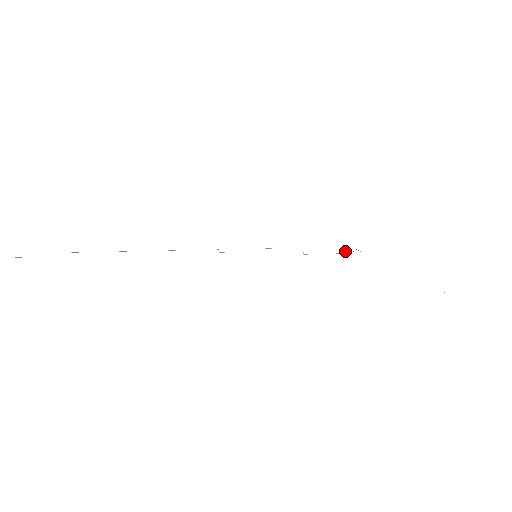
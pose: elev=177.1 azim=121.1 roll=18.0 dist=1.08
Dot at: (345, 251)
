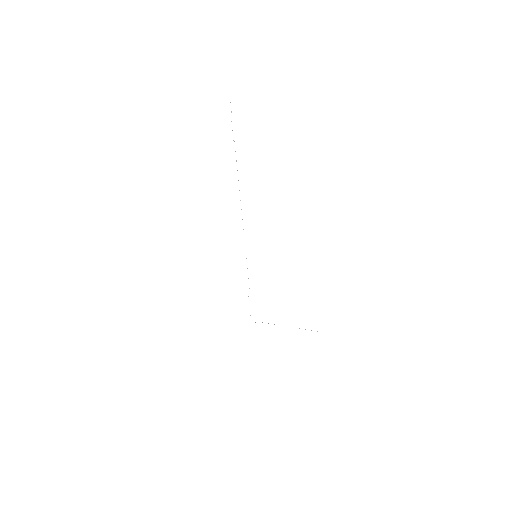
Dot at: occluded
